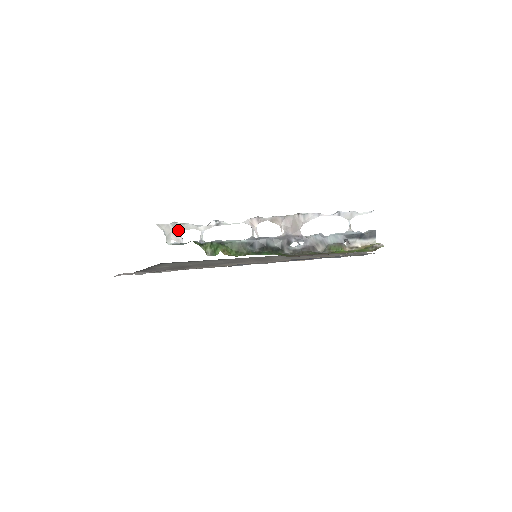
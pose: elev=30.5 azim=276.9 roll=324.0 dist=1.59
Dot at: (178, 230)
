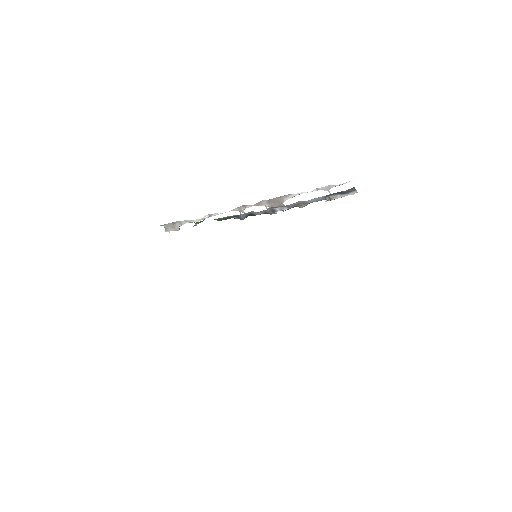
Dot at: (176, 225)
